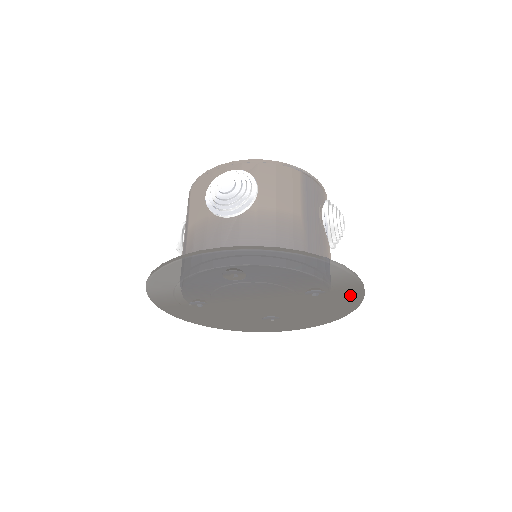
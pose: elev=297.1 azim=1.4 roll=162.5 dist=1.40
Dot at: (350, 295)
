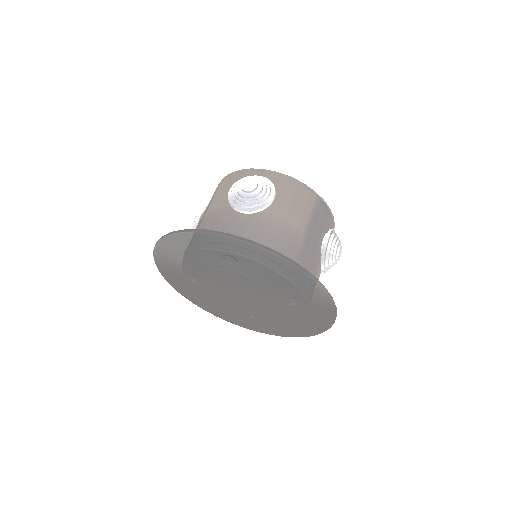
Dot at: (323, 315)
